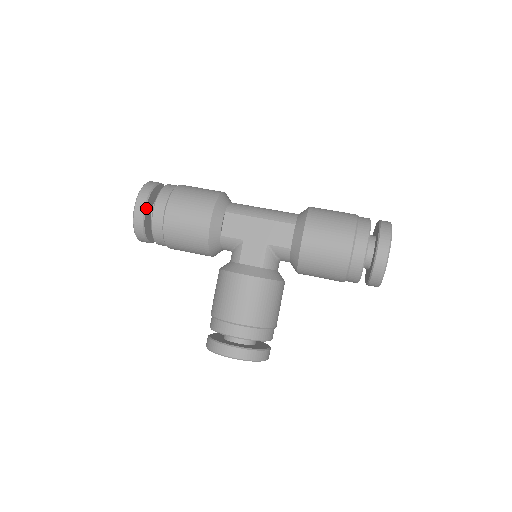
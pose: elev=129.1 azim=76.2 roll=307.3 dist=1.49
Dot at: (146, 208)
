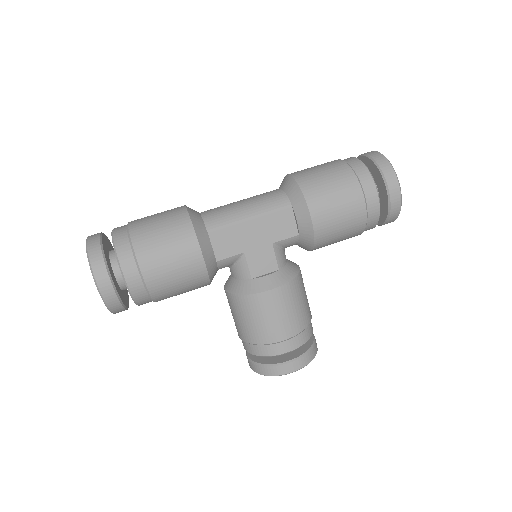
Dot at: (112, 281)
